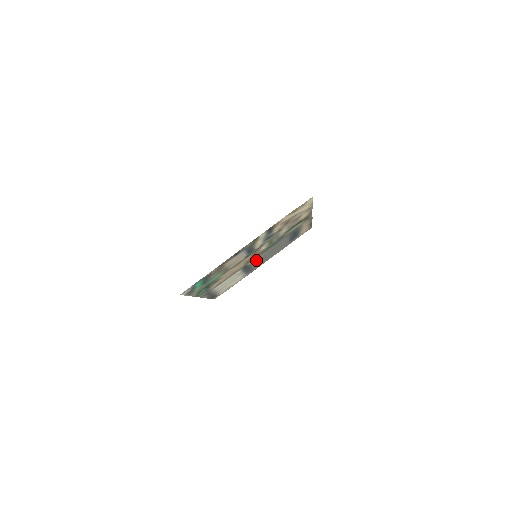
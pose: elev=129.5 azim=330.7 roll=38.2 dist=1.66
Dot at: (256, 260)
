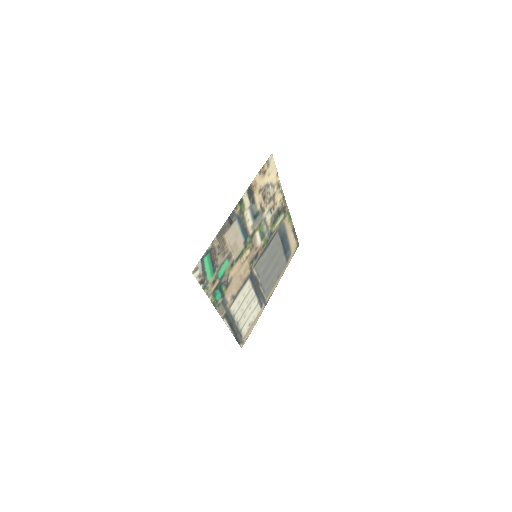
Dot at: (260, 271)
